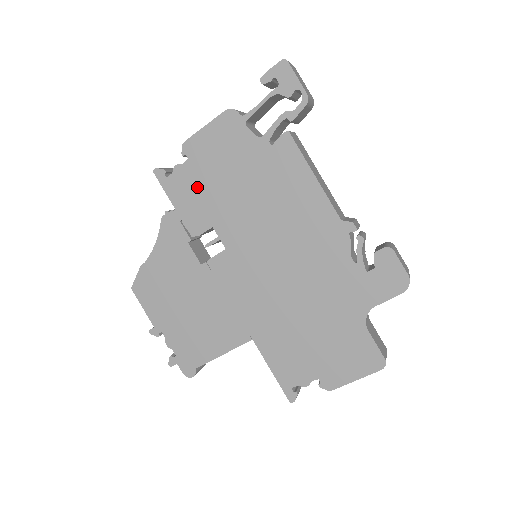
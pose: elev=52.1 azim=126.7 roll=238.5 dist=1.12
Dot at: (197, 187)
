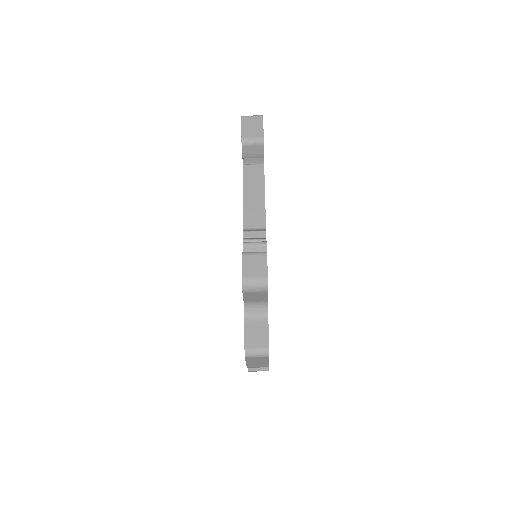
Dot at: occluded
